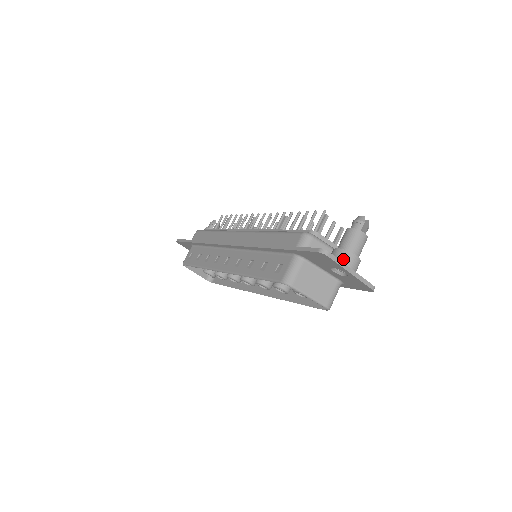
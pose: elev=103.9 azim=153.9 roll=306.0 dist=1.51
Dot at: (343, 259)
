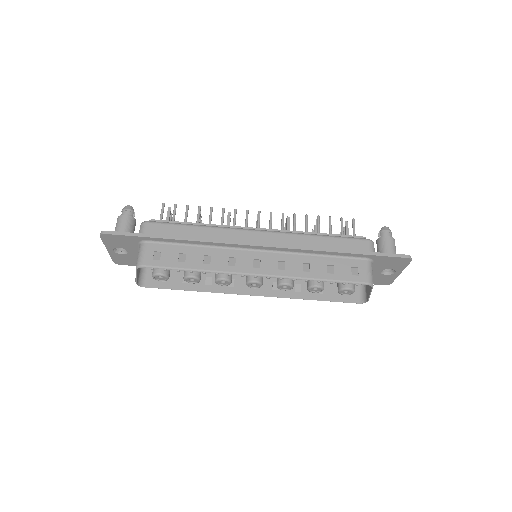
Dot at: occluded
